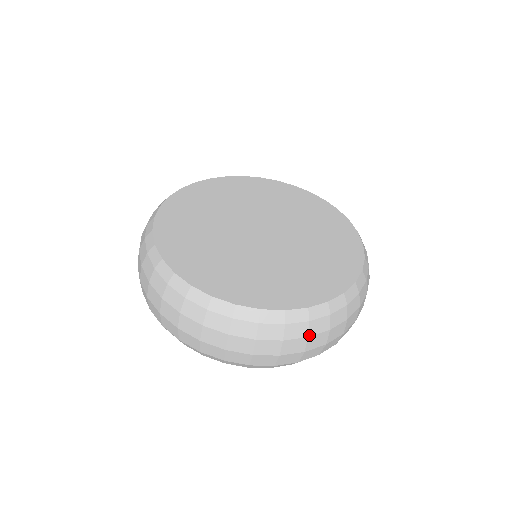
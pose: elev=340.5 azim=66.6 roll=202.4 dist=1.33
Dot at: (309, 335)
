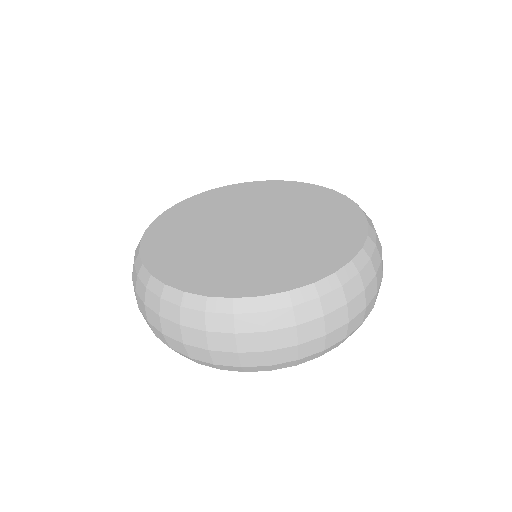
Dot at: (181, 323)
